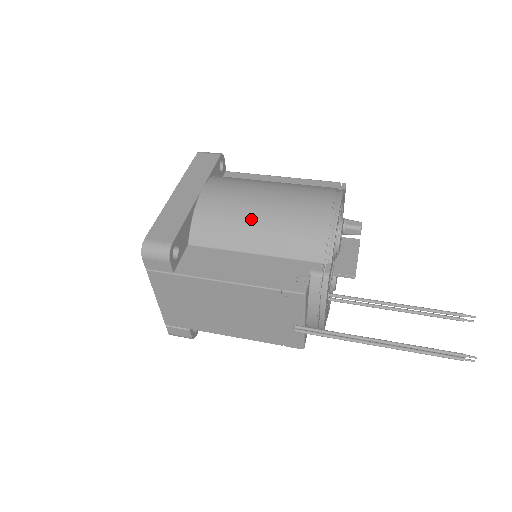
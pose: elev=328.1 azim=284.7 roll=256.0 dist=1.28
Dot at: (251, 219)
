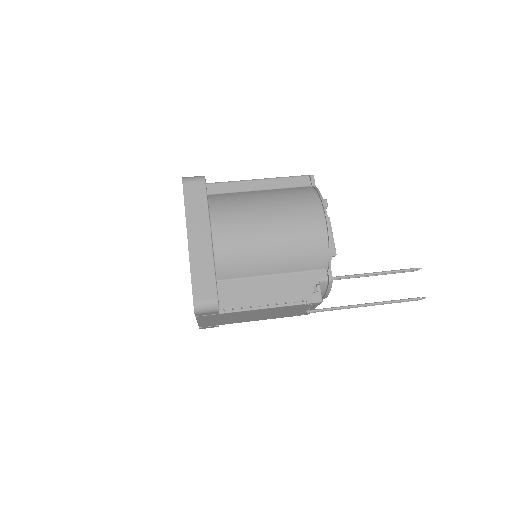
Dot at: (264, 250)
